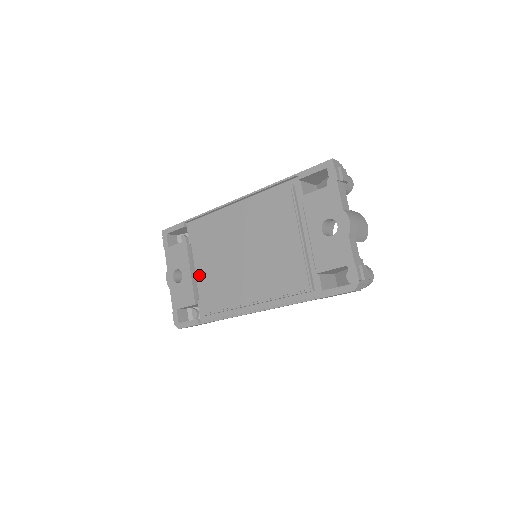
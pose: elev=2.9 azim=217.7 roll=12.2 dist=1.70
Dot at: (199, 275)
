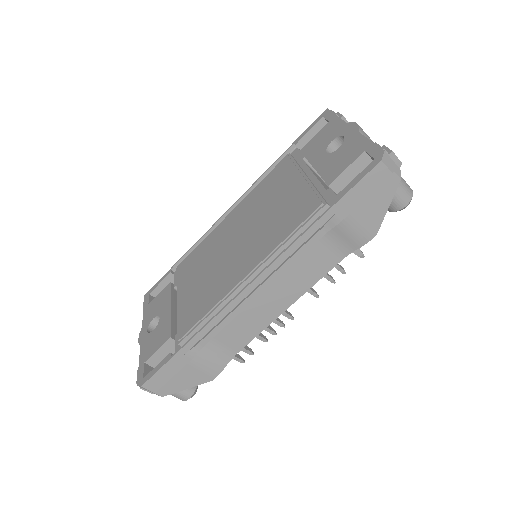
Dot at: (180, 301)
